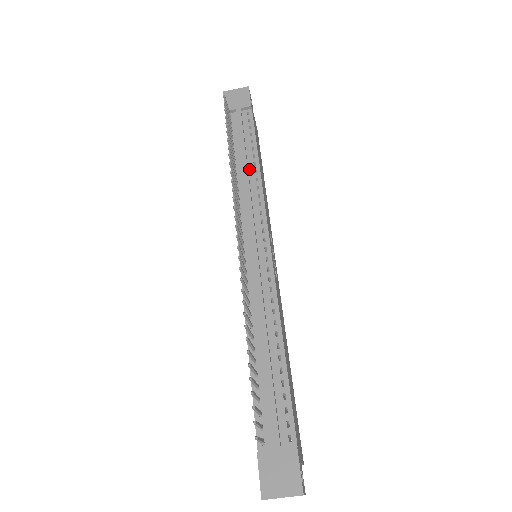
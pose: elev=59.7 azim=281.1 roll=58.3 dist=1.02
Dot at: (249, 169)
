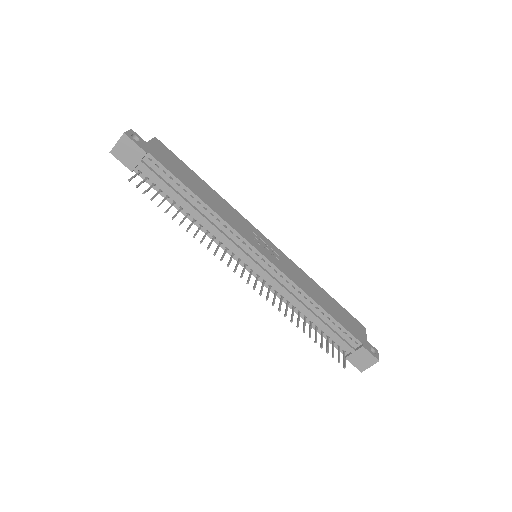
Dot at: (199, 210)
